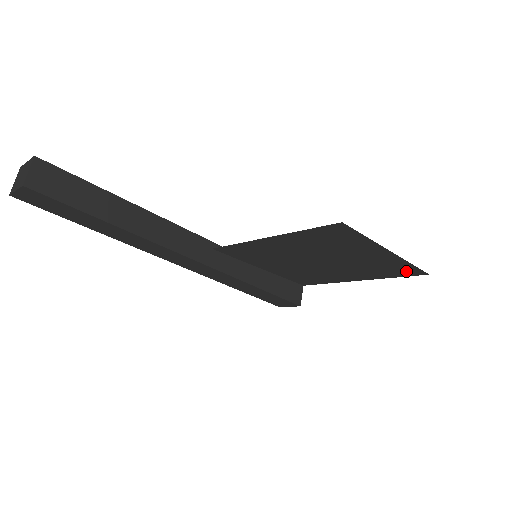
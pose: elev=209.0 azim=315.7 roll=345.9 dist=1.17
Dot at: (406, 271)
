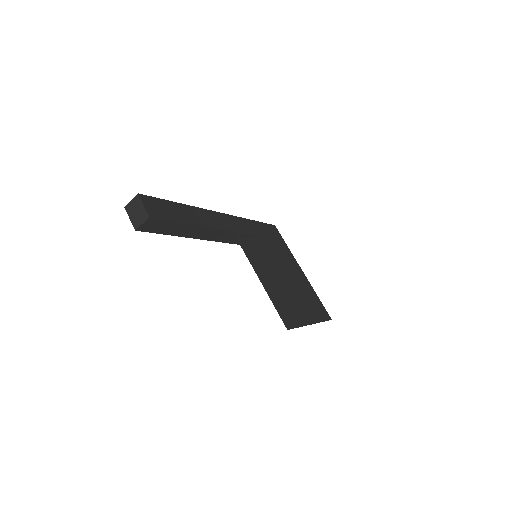
Dot at: (323, 312)
